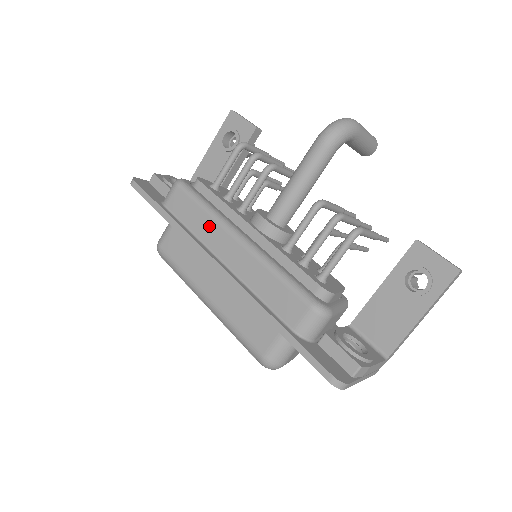
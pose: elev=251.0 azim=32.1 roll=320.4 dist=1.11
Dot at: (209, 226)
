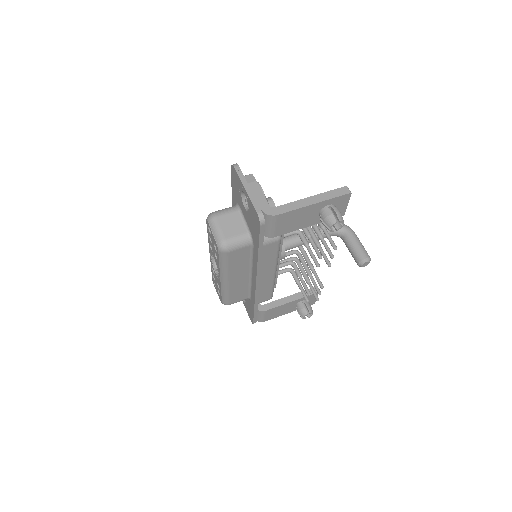
Dot at: occluded
